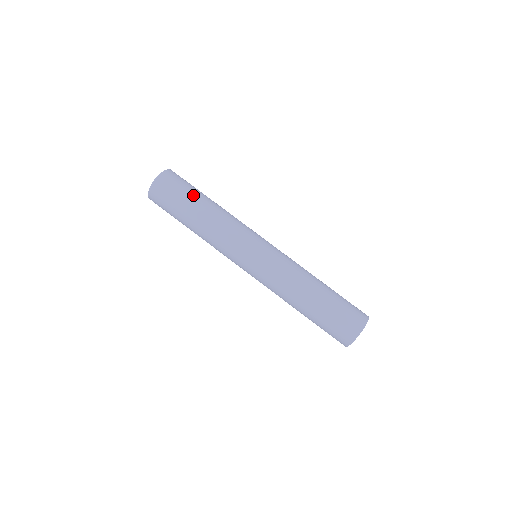
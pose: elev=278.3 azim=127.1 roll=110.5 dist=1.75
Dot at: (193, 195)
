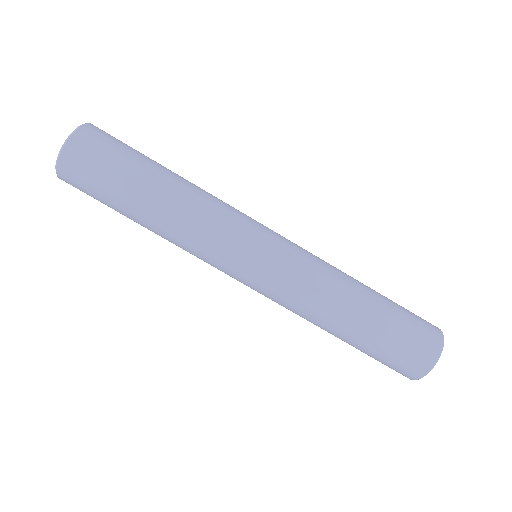
Dot at: (141, 162)
